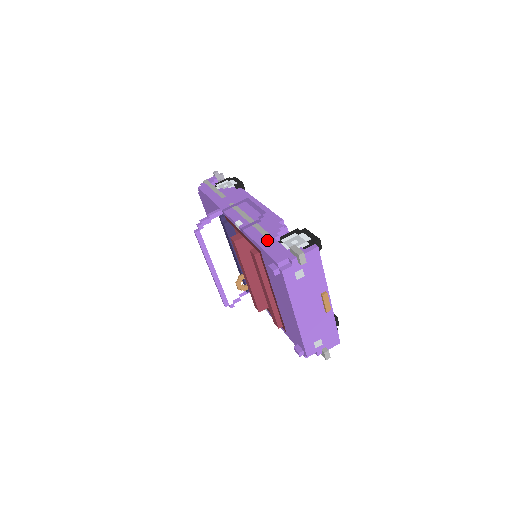
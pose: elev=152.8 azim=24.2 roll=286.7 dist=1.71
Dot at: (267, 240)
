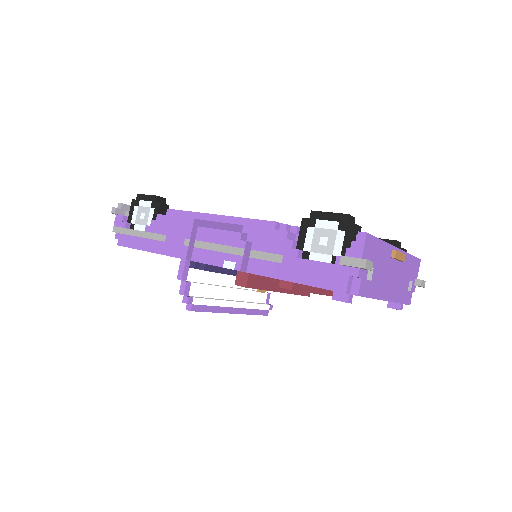
Dot at: (293, 267)
